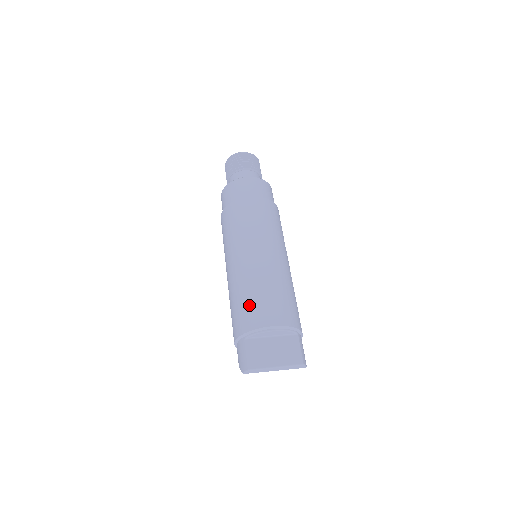
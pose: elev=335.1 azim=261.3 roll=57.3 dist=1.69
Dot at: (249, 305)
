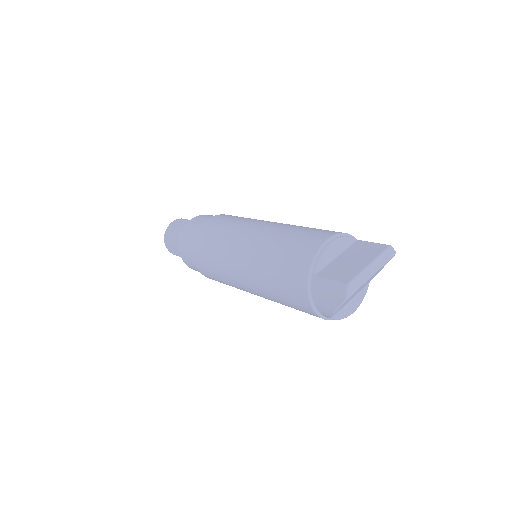
Dot at: (288, 252)
